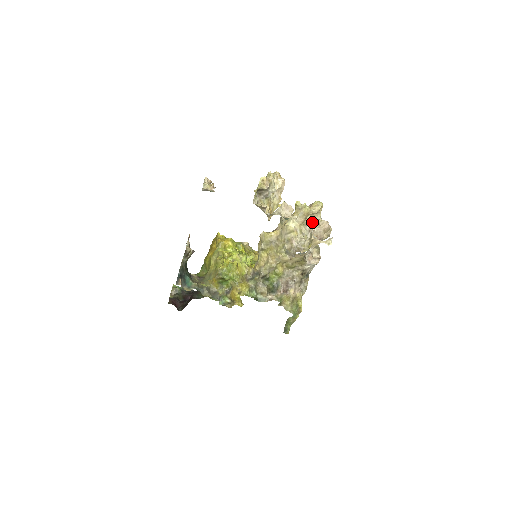
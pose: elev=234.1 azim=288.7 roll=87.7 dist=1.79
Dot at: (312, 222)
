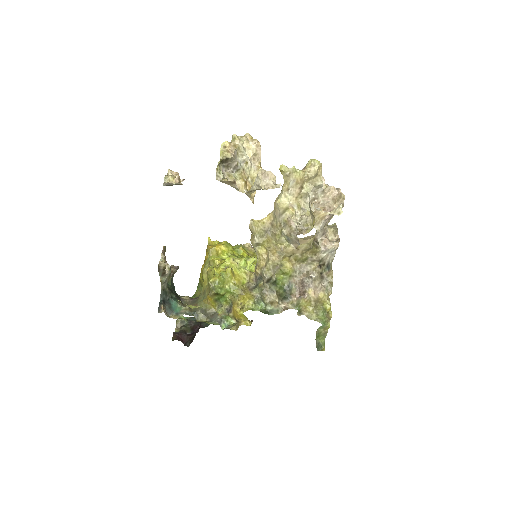
Dot at: (313, 191)
